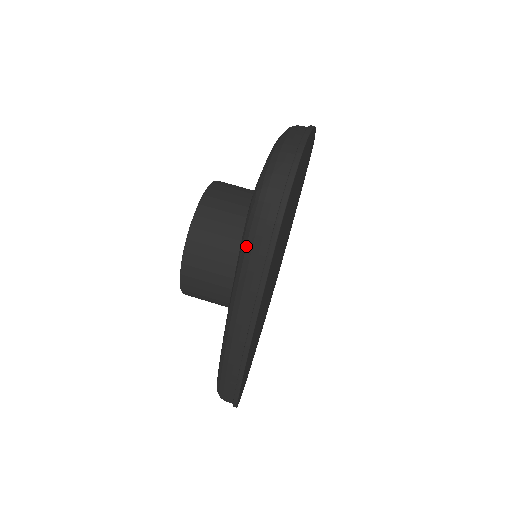
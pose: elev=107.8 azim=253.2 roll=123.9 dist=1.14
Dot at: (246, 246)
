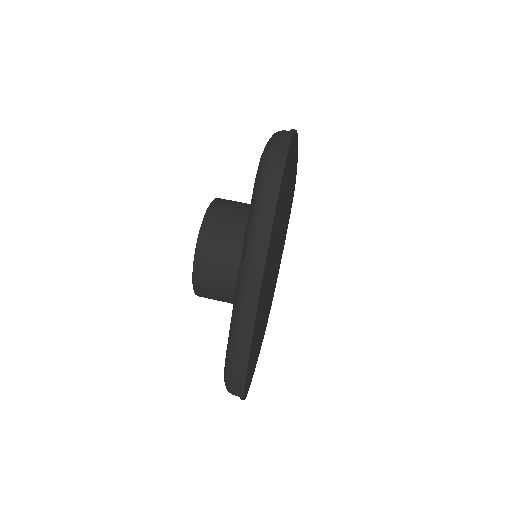
Dot at: (257, 191)
